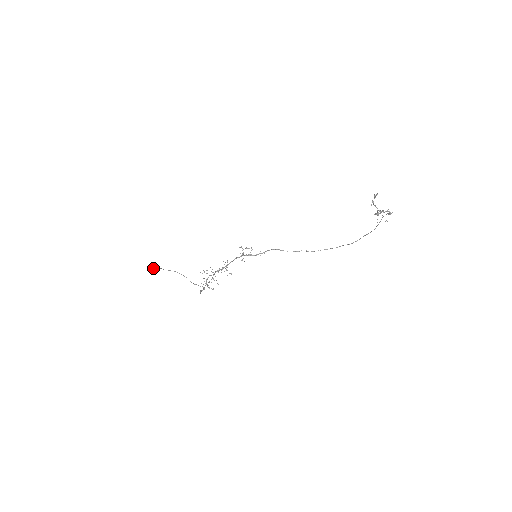
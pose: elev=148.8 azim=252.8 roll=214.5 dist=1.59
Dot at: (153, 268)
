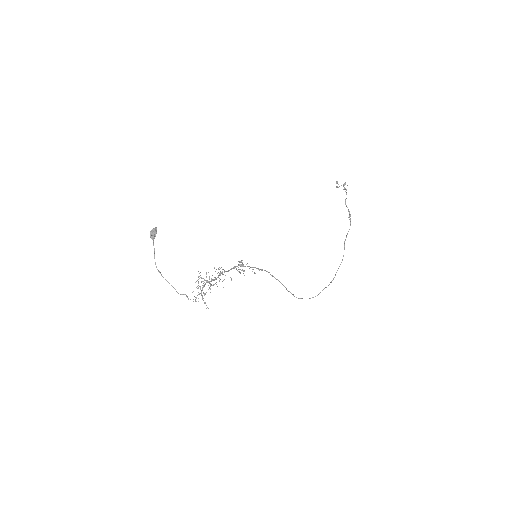
Dot at: (156, 232)
